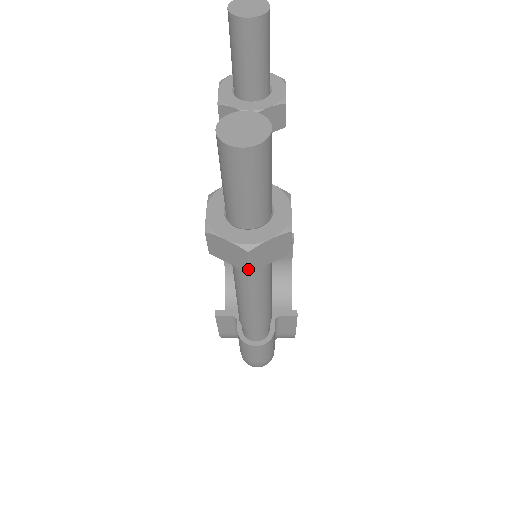
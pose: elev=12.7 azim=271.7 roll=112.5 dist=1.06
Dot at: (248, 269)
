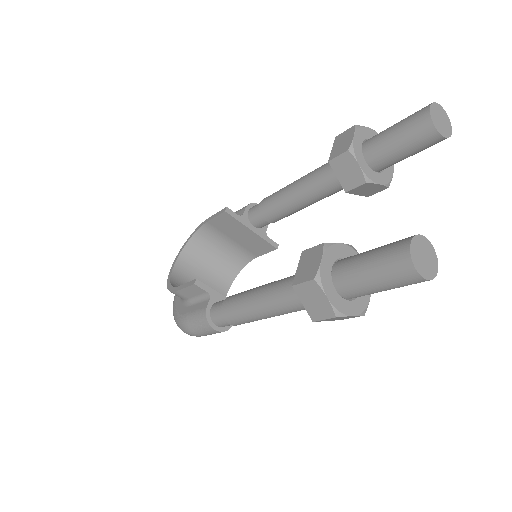
Dot at: (316, 320)
